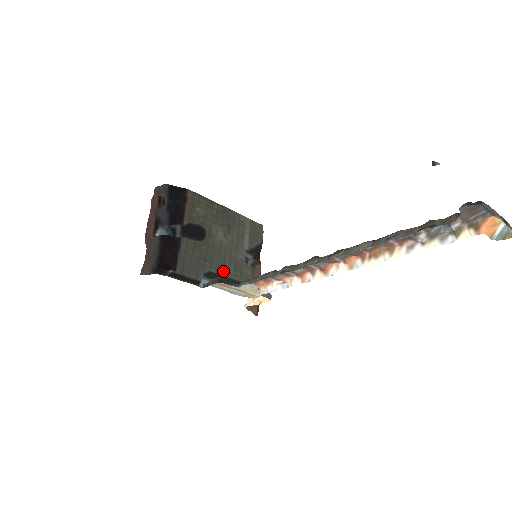
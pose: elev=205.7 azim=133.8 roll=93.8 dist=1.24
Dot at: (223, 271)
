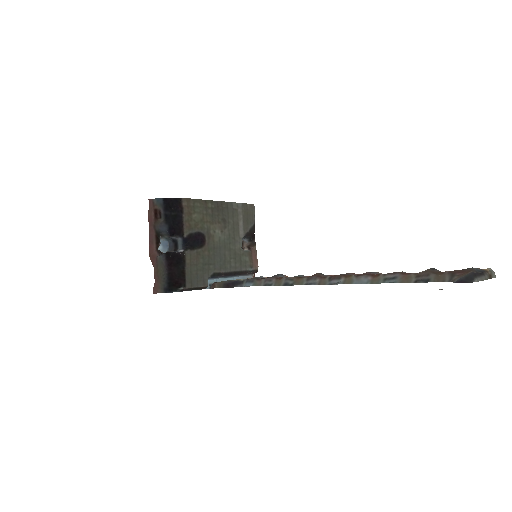
Dot at: (225, 268)
